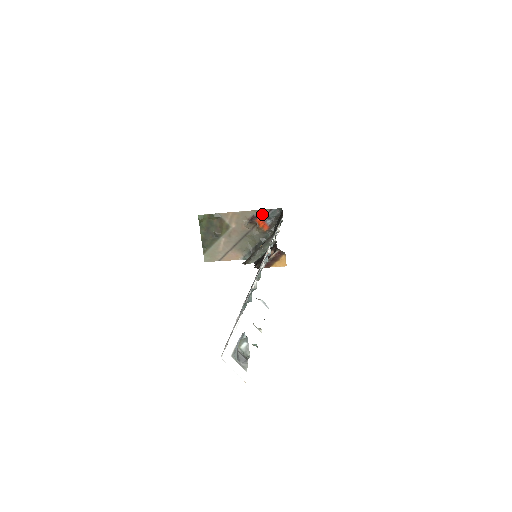
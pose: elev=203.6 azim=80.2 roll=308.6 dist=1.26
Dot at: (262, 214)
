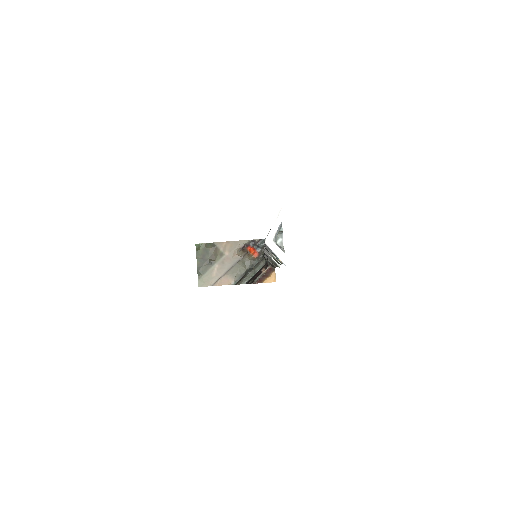
Dot at: (253, 243)
